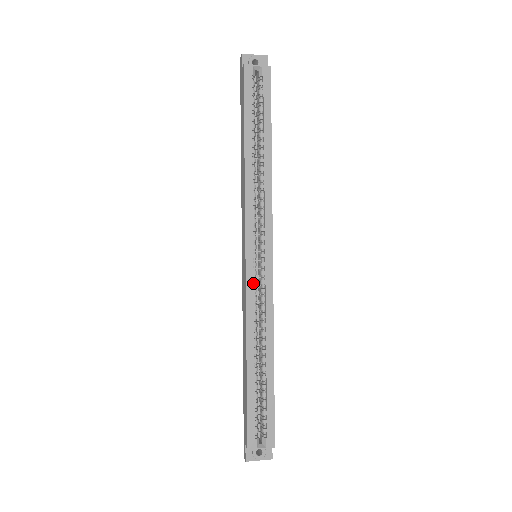
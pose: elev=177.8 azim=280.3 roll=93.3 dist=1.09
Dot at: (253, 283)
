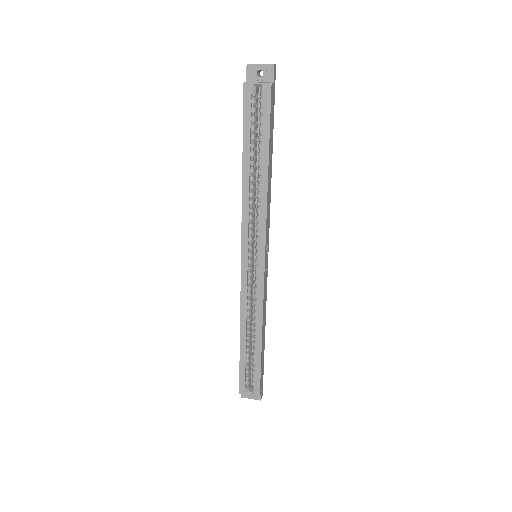
Dot at: (247, 283)
